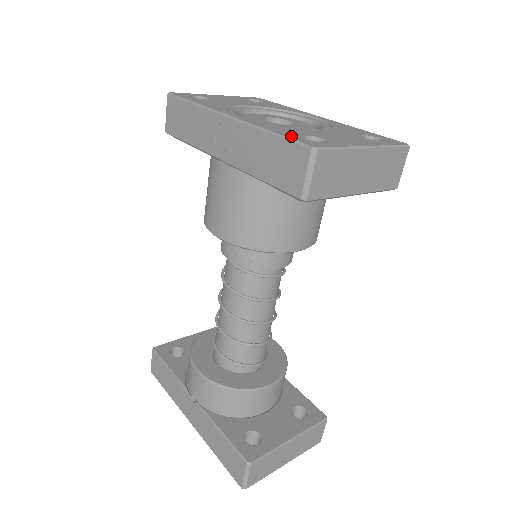
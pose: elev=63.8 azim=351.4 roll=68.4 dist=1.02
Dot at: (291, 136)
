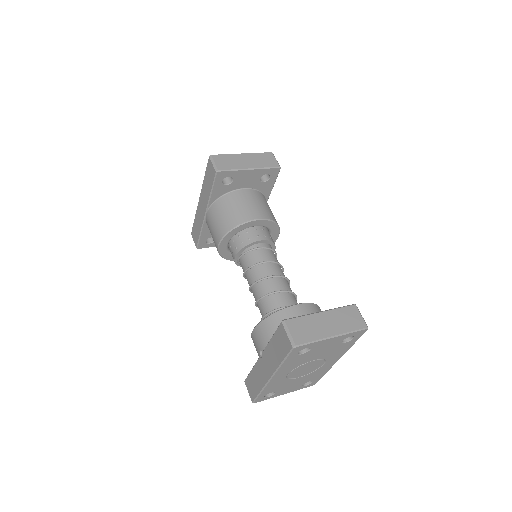
Dot at: occluded
